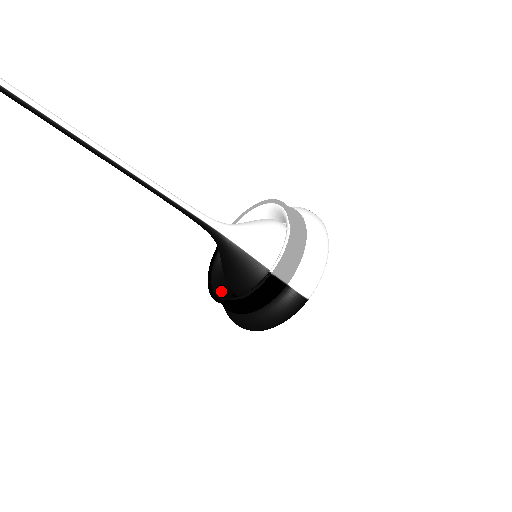
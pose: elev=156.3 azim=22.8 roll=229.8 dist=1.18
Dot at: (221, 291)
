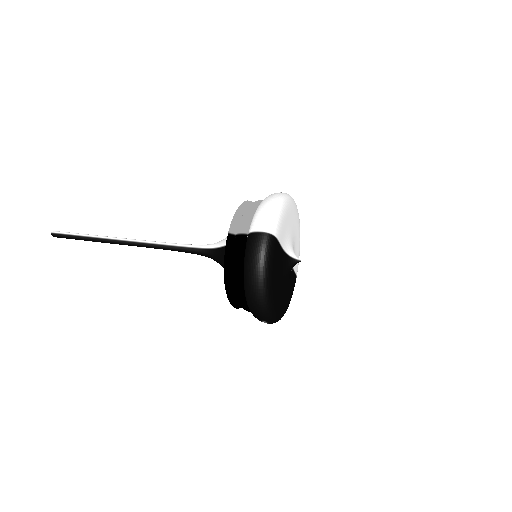
Dot at: occluded
